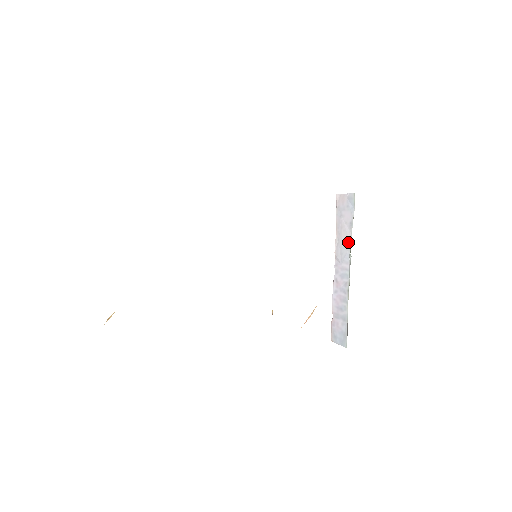
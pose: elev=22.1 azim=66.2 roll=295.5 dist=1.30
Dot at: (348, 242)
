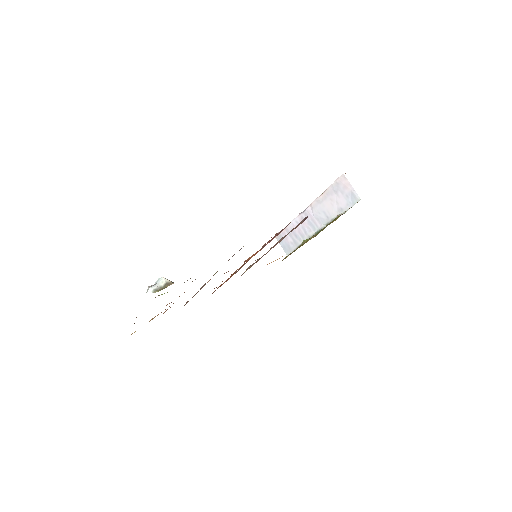
Dot at: (330, 216)
